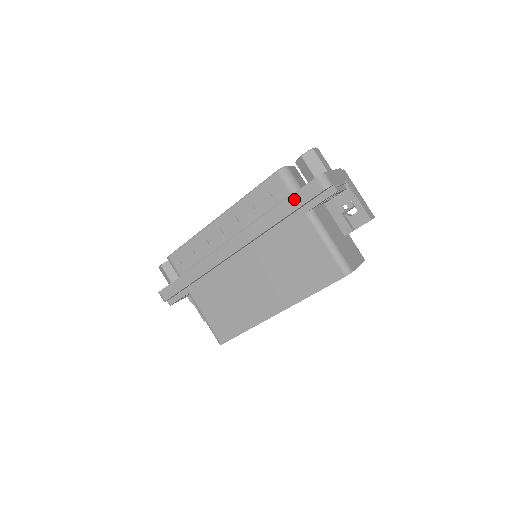
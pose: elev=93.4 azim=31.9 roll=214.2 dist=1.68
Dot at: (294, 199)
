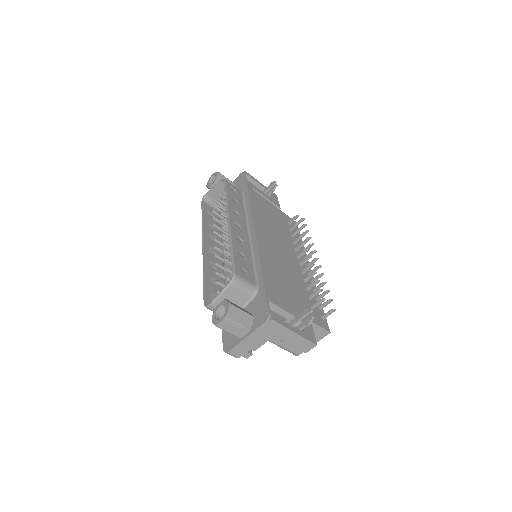
Dot at: occluded
